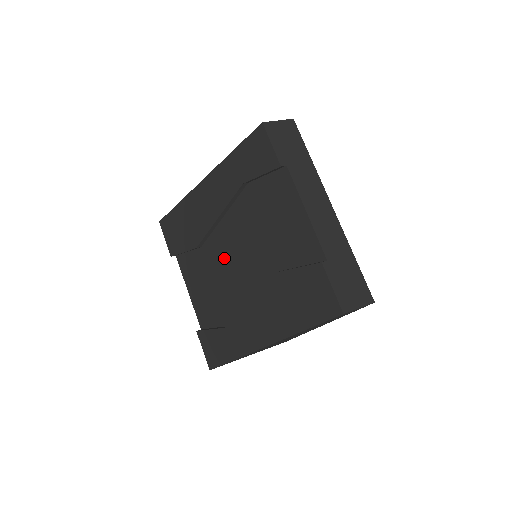
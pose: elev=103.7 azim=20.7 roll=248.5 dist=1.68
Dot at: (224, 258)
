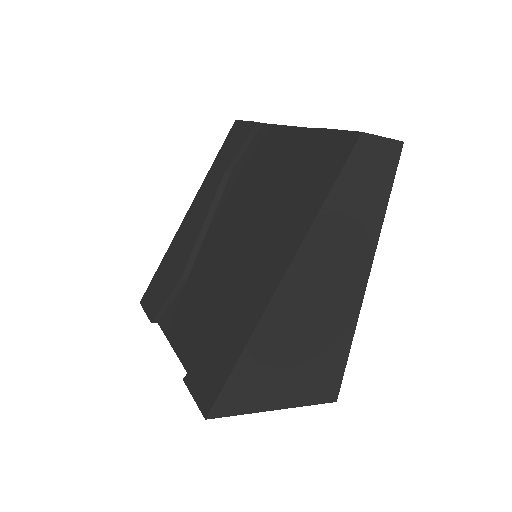
Dot at: (214, 258)
